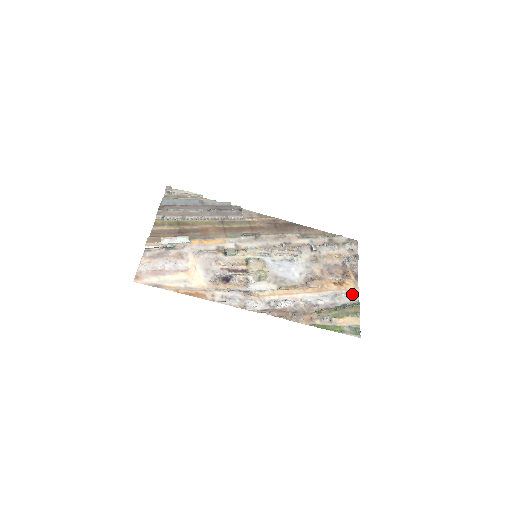
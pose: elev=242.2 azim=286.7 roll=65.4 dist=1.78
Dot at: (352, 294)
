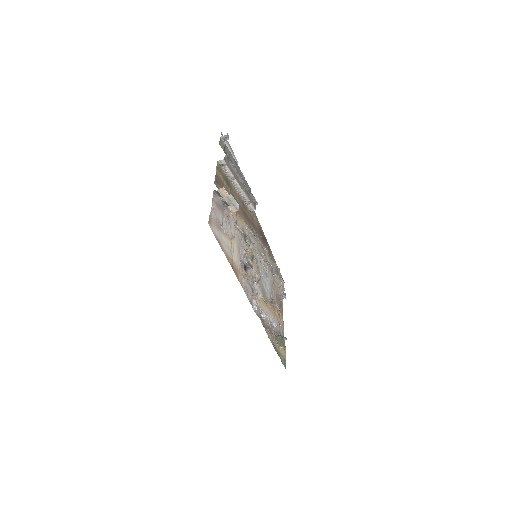
Dot at: (282, 327)
